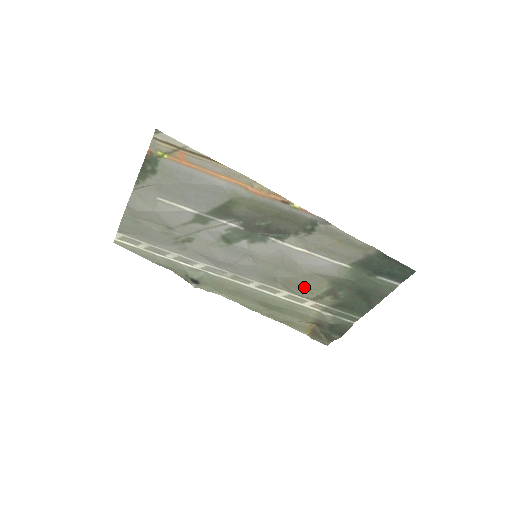
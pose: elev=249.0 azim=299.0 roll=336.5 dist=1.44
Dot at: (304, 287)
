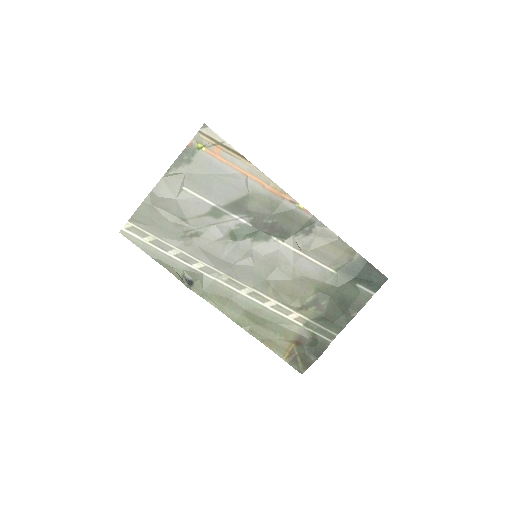
Dot at: (293, 293)
